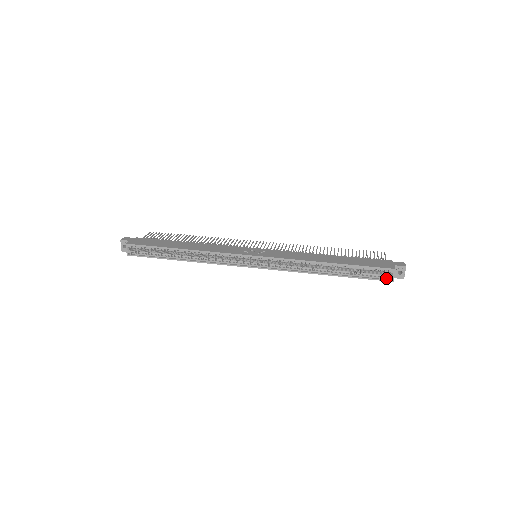
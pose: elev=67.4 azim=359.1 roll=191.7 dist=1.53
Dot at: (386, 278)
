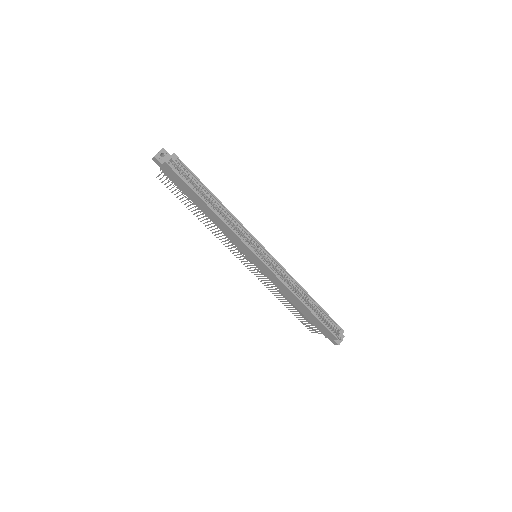
Dot at: (335, 335)
